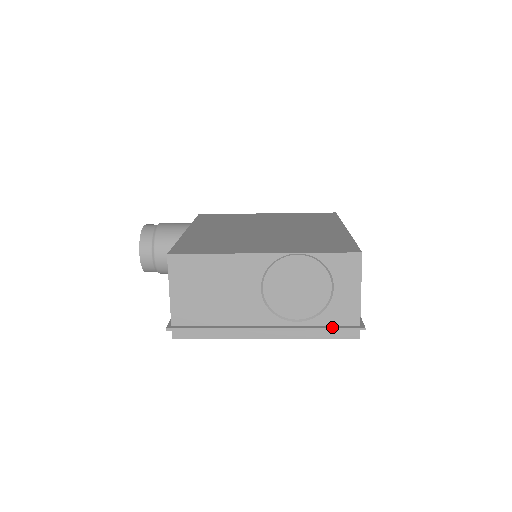
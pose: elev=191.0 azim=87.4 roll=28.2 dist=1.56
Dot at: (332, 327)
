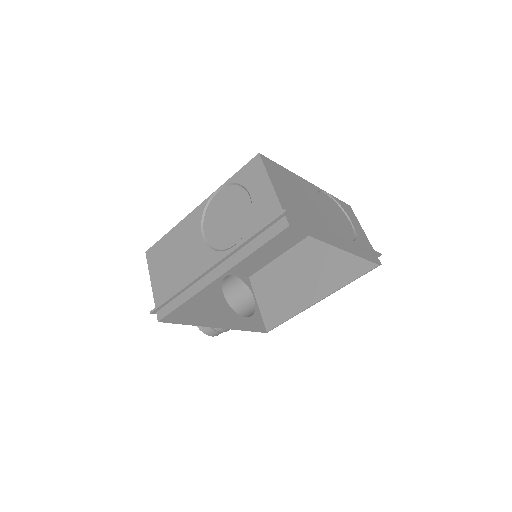
Dot at: (259, 229)
